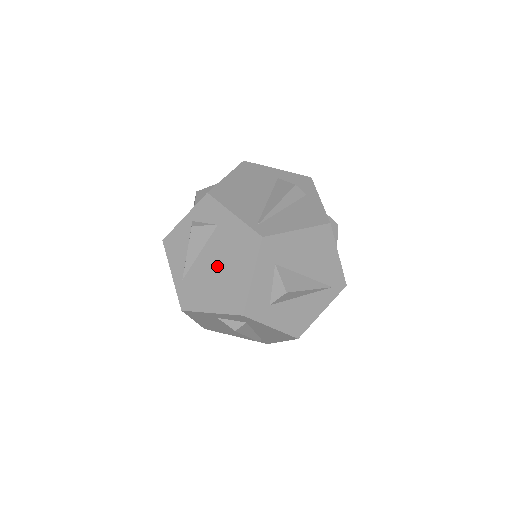
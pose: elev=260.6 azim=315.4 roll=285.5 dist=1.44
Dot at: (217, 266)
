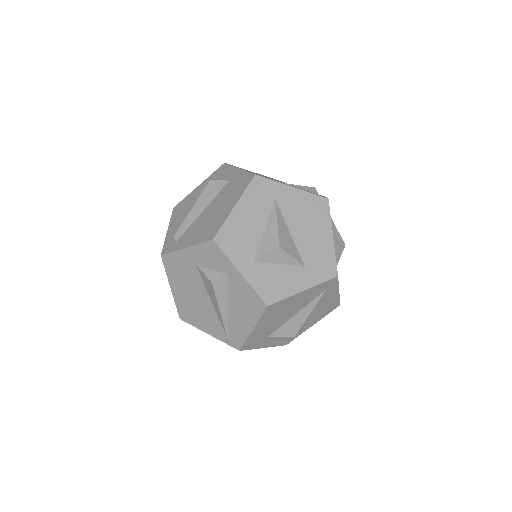
Dot at: occluded
